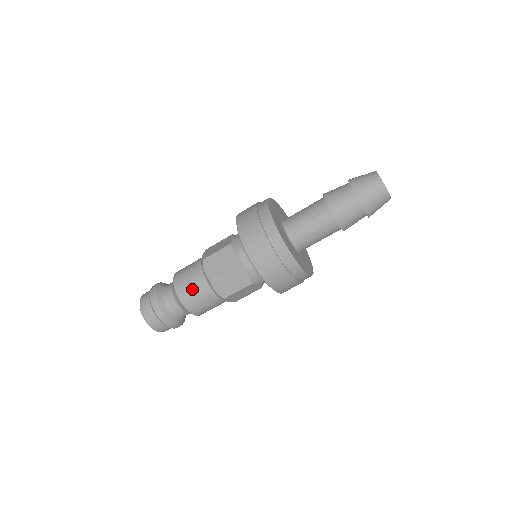
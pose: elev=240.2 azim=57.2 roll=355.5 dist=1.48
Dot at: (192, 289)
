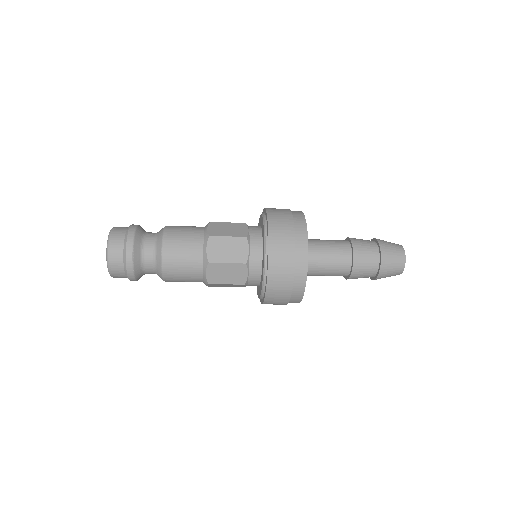
Dot at: (183, 277)
